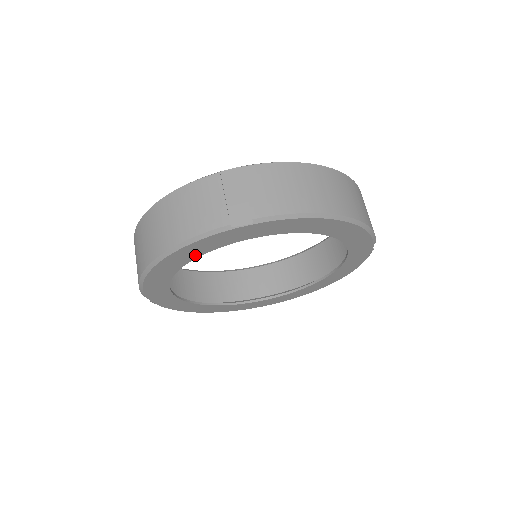
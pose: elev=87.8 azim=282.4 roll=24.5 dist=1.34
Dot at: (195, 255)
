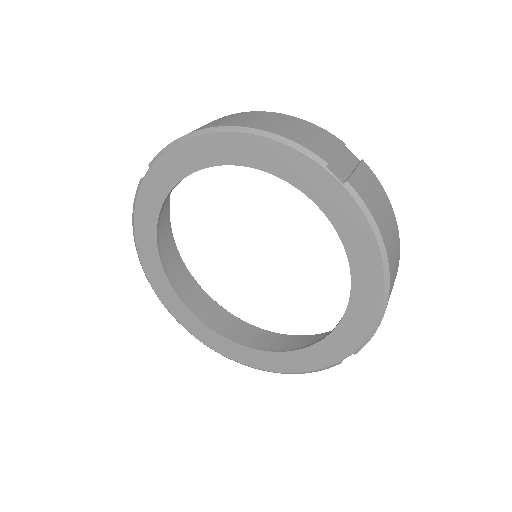
Dot at: (259, 163)
